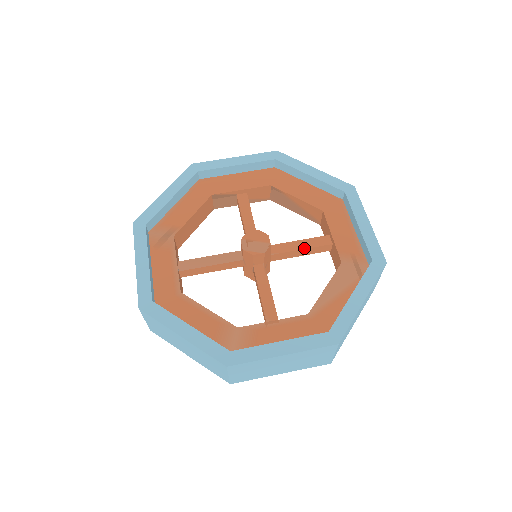
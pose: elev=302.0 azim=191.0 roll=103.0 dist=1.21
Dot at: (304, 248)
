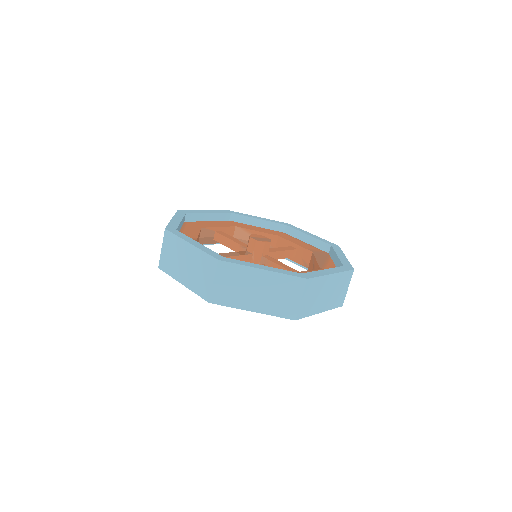
Dot at: (283, 250)
